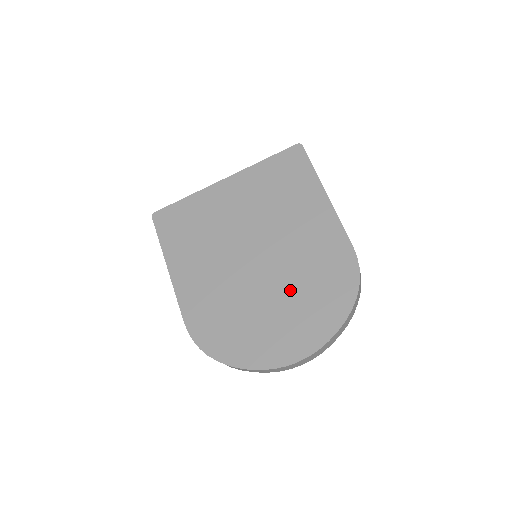
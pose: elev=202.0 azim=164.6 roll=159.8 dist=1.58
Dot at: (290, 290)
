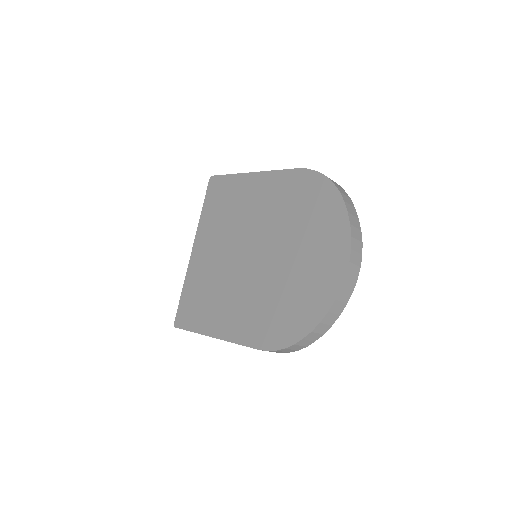
Dot at: (294, 238)
